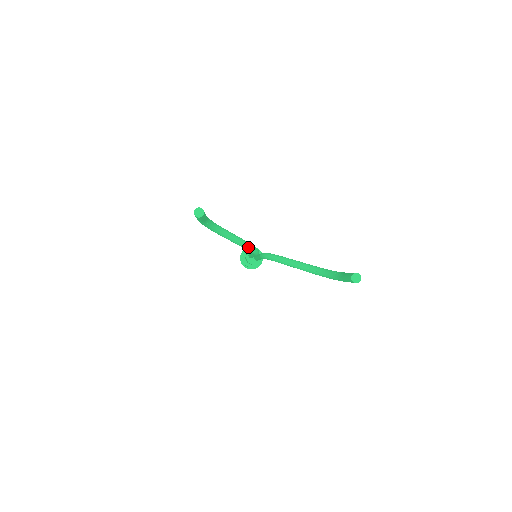
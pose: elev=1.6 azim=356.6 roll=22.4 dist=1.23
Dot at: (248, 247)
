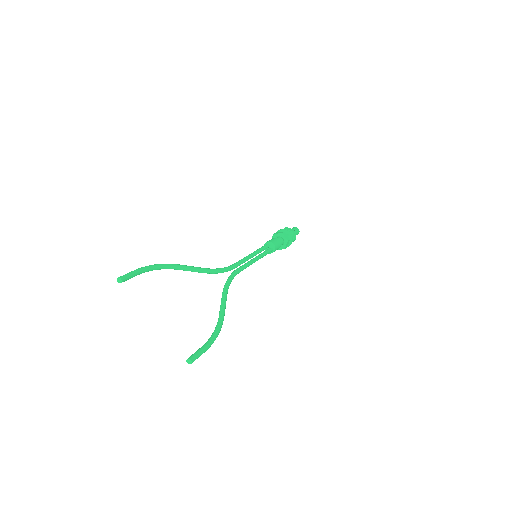
Dot at: (207, 273)
